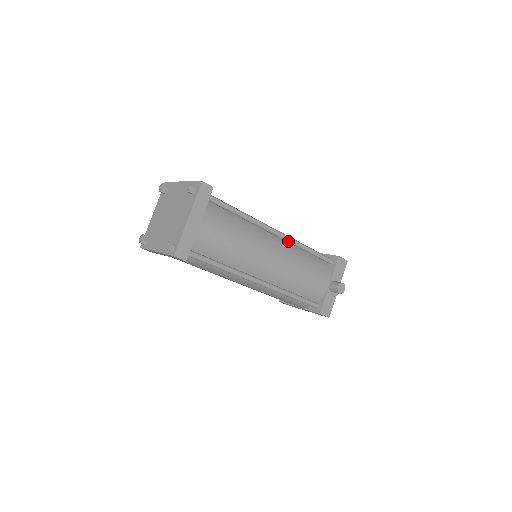
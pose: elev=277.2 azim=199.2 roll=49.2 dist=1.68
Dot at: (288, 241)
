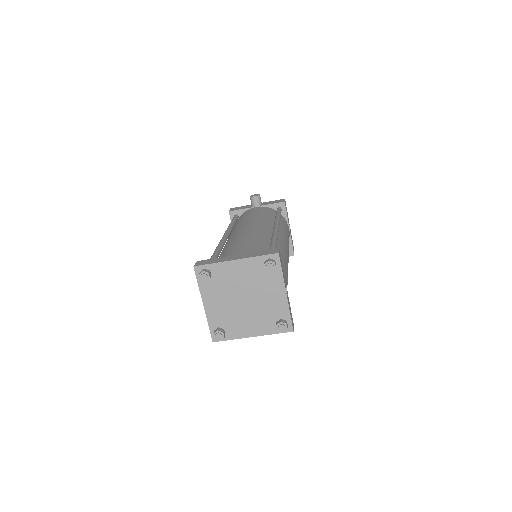
Dot at: occluded
